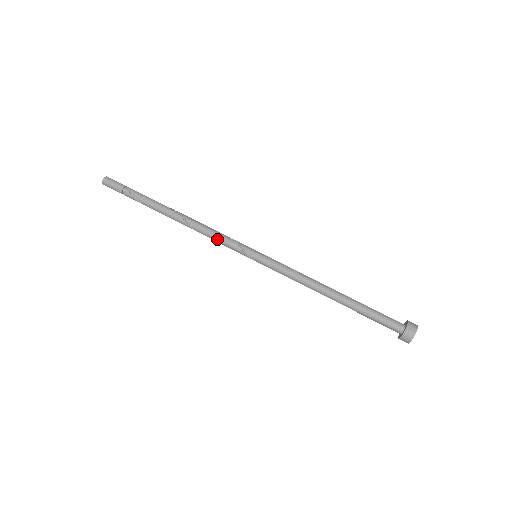
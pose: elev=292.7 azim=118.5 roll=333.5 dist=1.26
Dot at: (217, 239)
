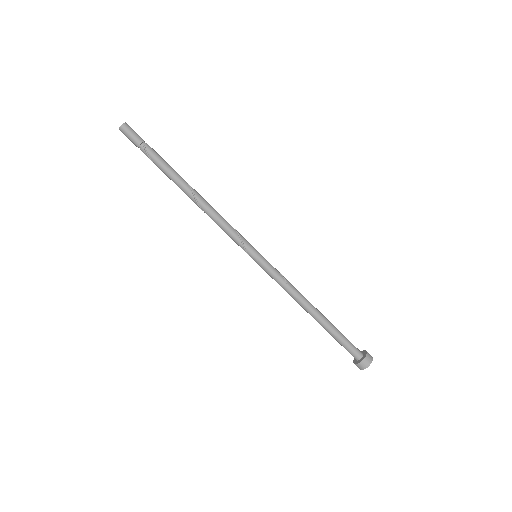
Dot at: (223, 230)
